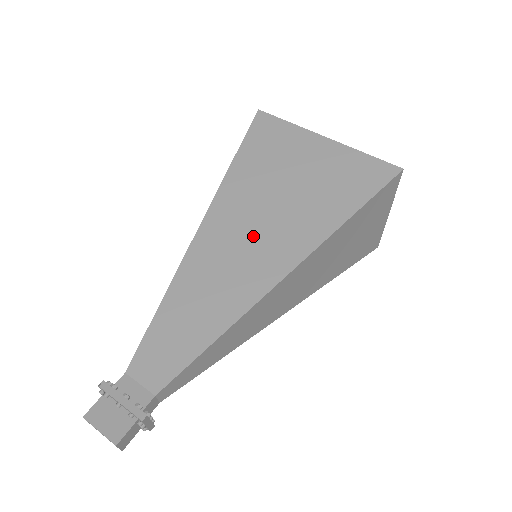
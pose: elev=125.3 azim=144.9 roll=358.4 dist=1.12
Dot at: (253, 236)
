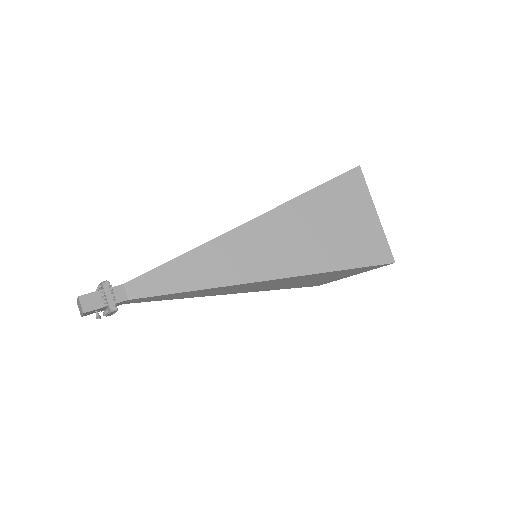
Dot at: occluded
